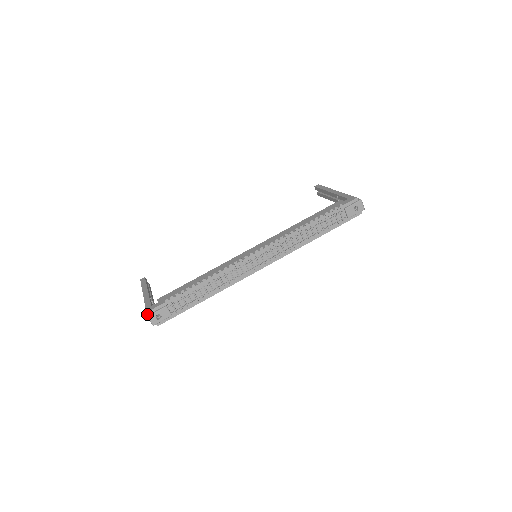
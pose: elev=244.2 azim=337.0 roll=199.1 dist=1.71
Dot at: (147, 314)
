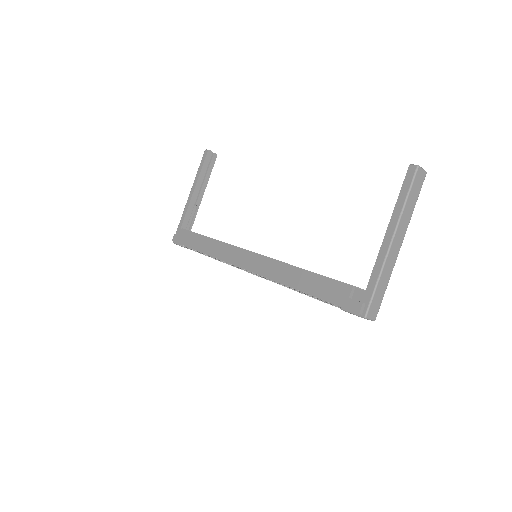
Dot at: occluded
